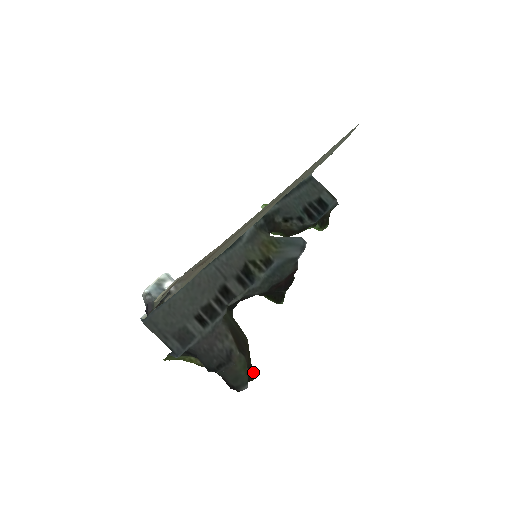
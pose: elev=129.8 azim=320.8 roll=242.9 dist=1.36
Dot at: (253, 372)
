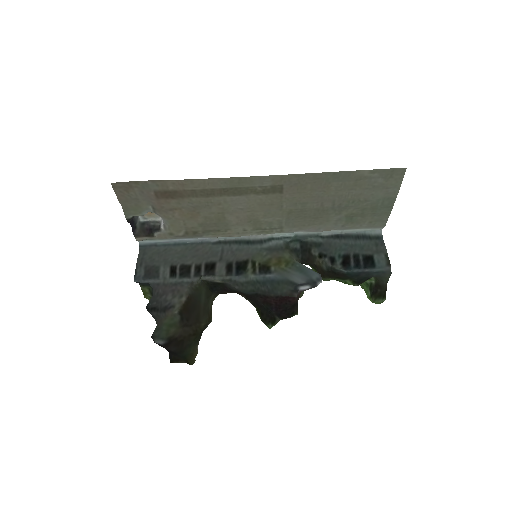
Dot at: (194, 357)
